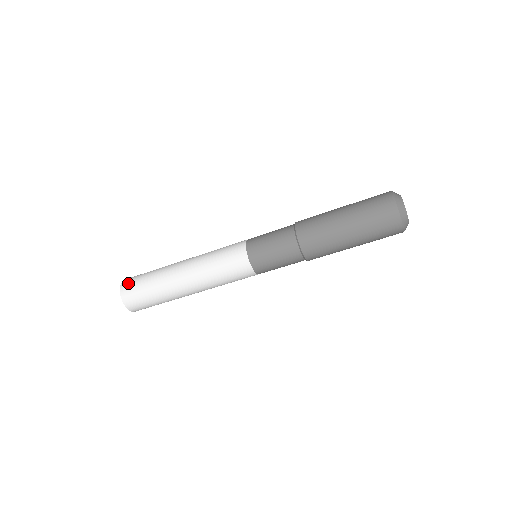
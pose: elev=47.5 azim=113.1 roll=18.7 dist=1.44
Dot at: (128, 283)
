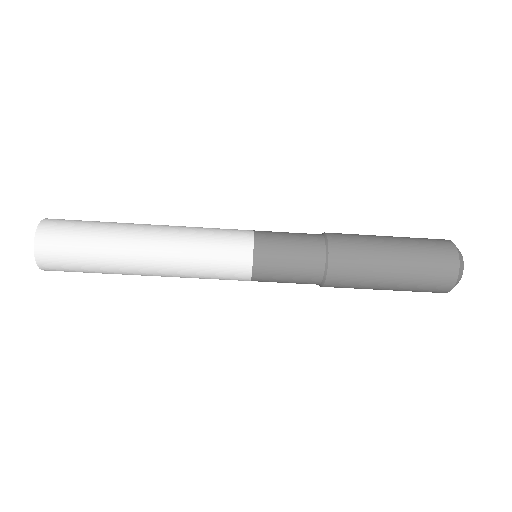
Dot at: (58, 219)
